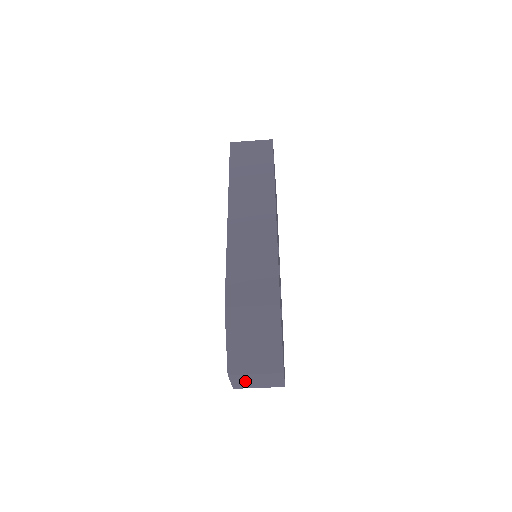
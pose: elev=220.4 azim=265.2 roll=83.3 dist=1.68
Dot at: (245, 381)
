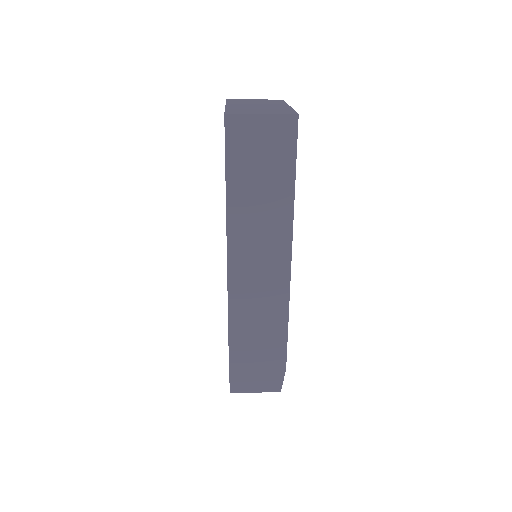
Dot at: occluded
